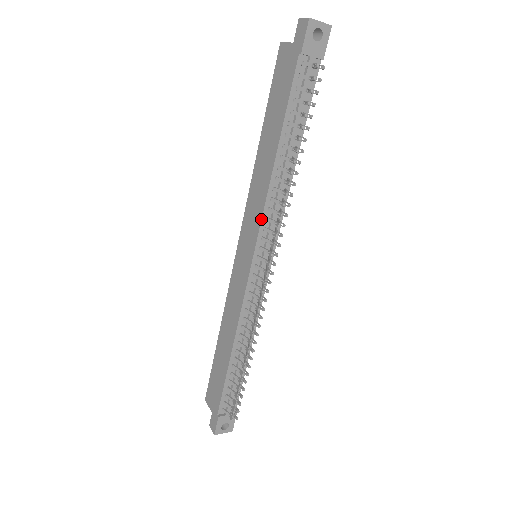
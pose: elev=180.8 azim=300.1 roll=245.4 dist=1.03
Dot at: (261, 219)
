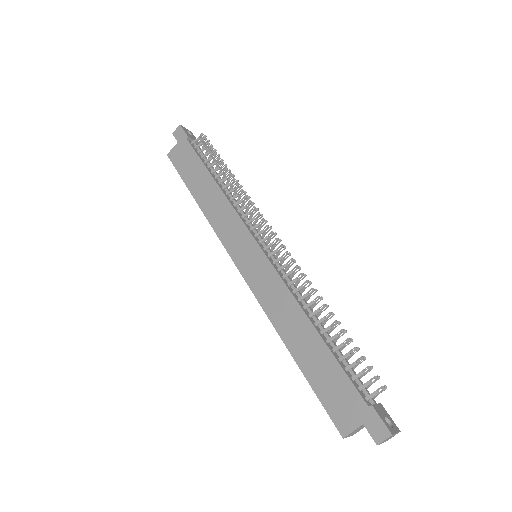
Dot at: (239, 217)
